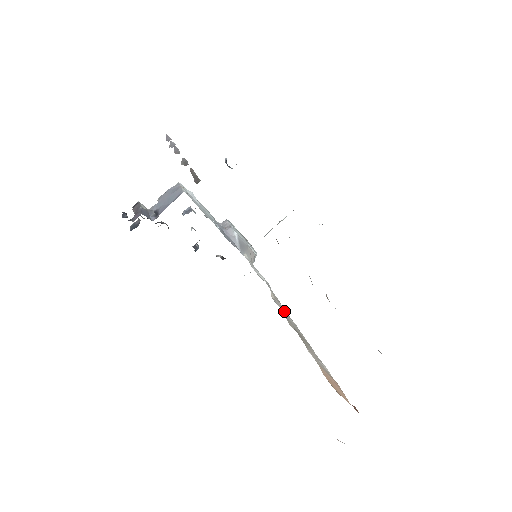
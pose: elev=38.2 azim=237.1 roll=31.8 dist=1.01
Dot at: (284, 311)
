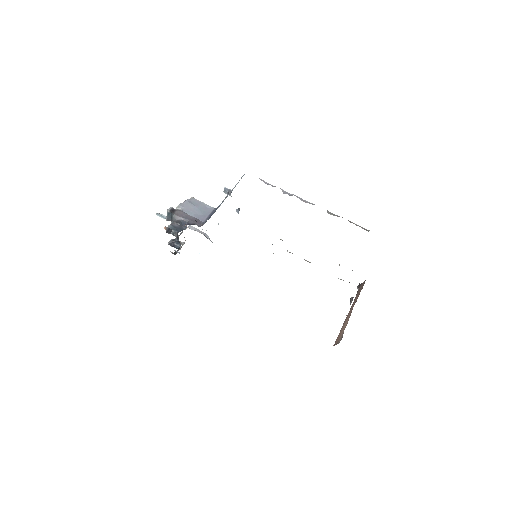
Dot at: occluded
